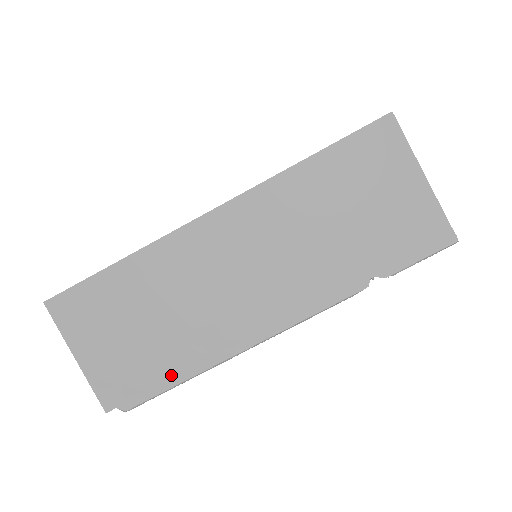
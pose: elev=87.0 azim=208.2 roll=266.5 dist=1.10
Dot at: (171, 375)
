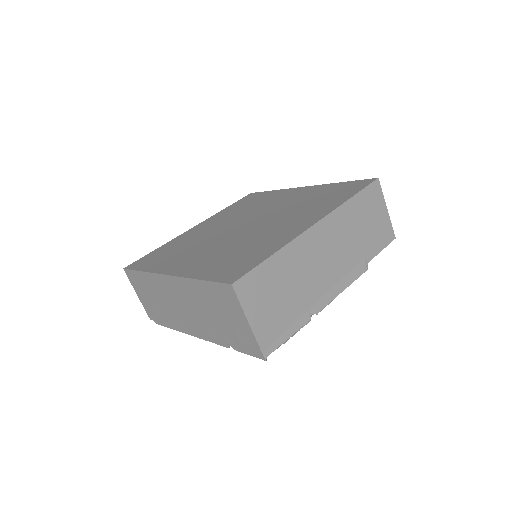
Dot at: (166, 323)
